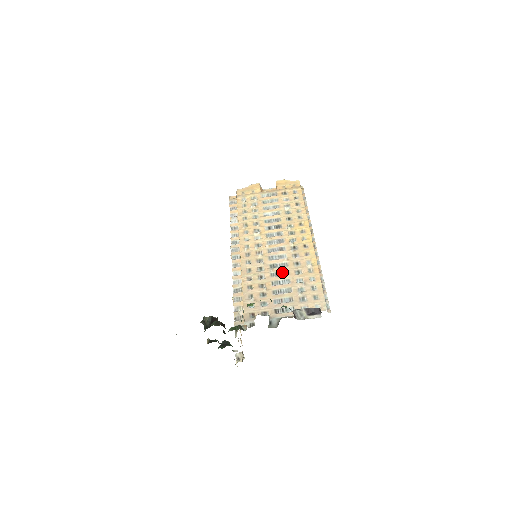
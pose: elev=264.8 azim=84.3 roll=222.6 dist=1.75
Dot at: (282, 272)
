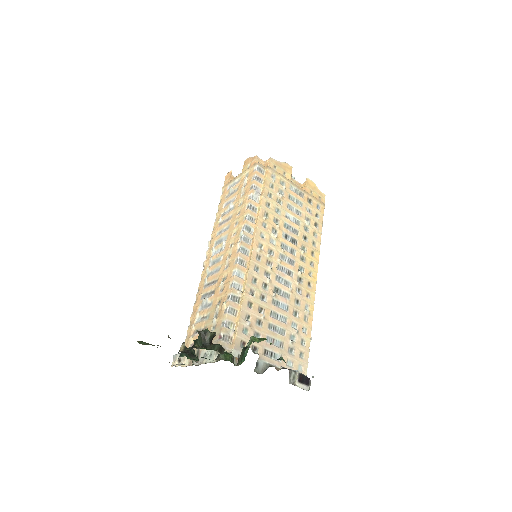
Dot at: (283, 304)
